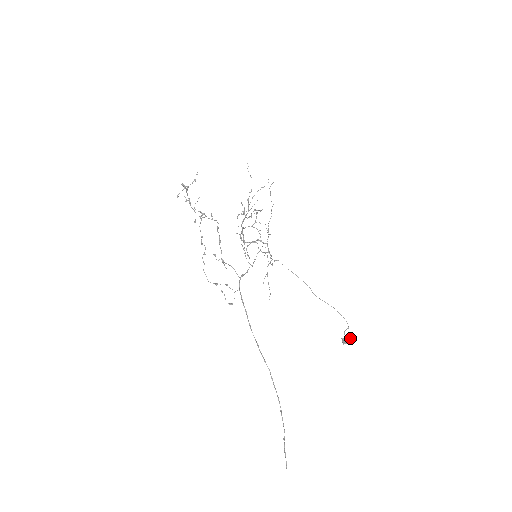
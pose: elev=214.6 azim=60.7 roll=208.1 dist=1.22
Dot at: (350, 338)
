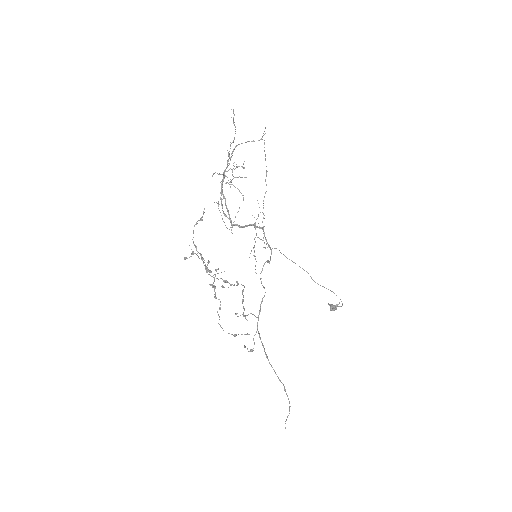
Dot at: (337, 305)
